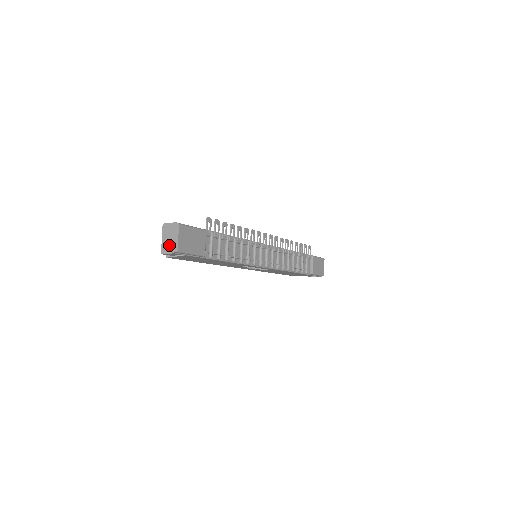
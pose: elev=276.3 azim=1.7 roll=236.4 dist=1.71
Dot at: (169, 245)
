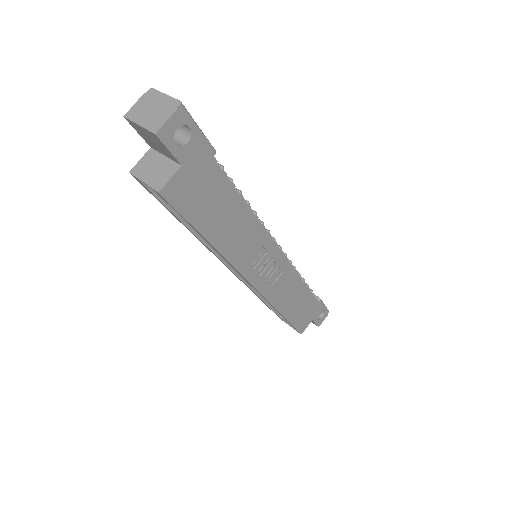
Dot at: (159, 113)
